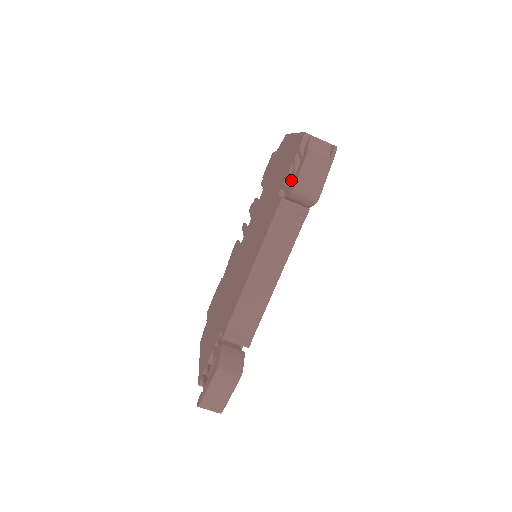
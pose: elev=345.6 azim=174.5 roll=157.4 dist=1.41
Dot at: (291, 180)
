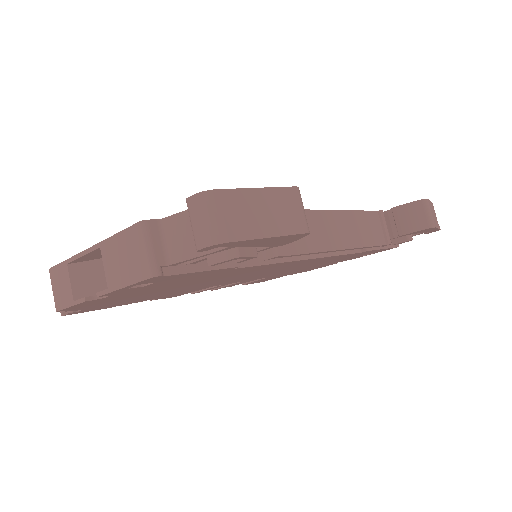
Dot at: occluded
